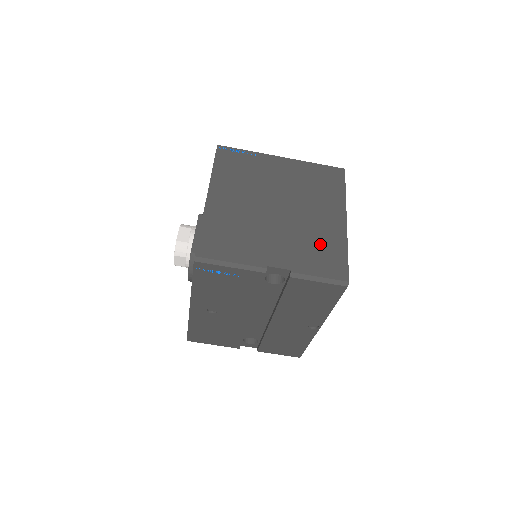
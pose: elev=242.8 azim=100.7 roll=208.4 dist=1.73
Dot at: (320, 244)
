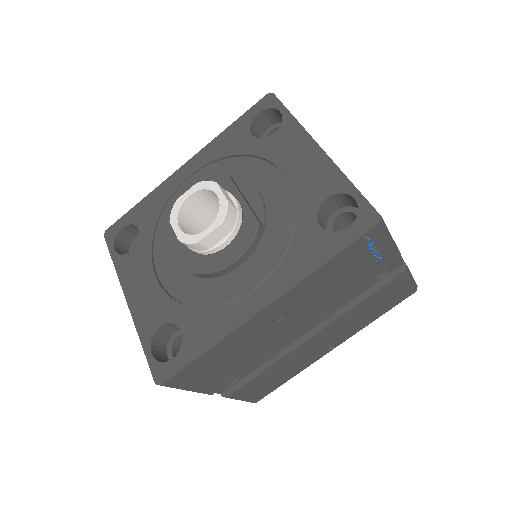
Dot at: occluded
